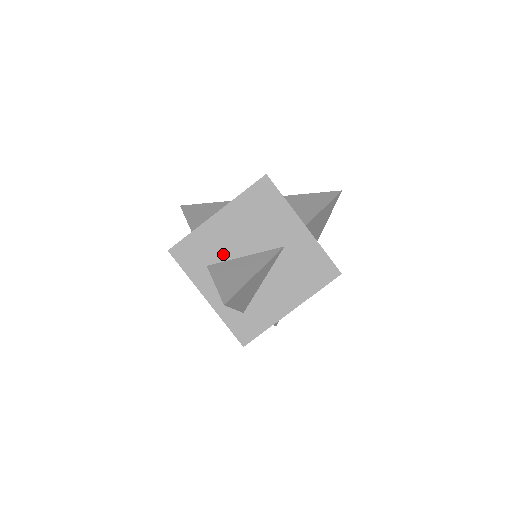
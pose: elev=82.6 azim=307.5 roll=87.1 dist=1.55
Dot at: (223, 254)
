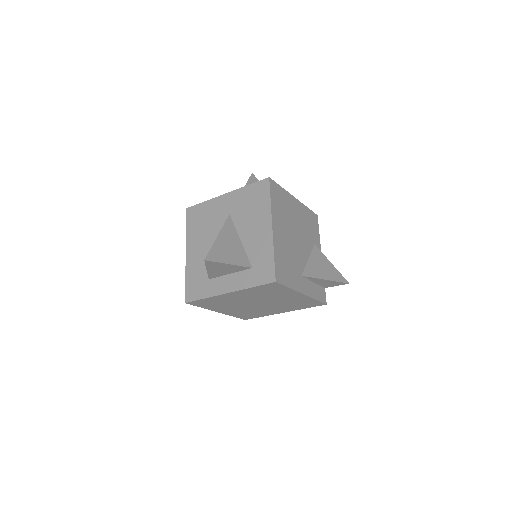
Dot at: occluded
